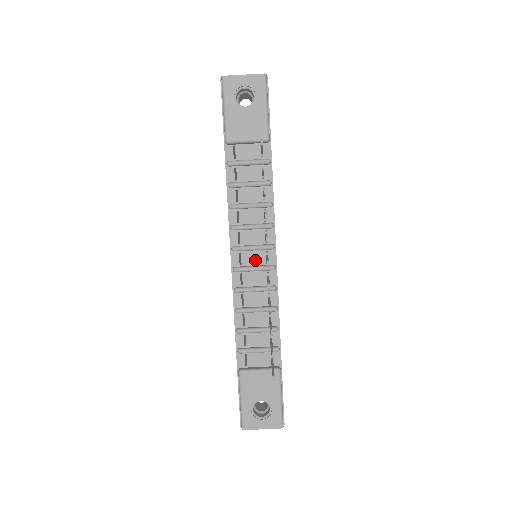
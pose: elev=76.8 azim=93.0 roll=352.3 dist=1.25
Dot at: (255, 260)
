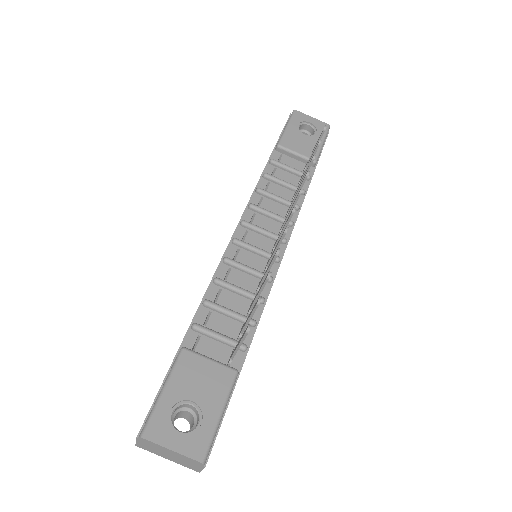
Dot at: (260, 244)
